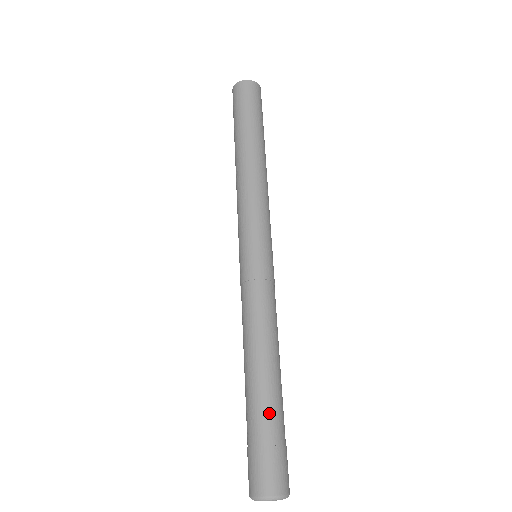
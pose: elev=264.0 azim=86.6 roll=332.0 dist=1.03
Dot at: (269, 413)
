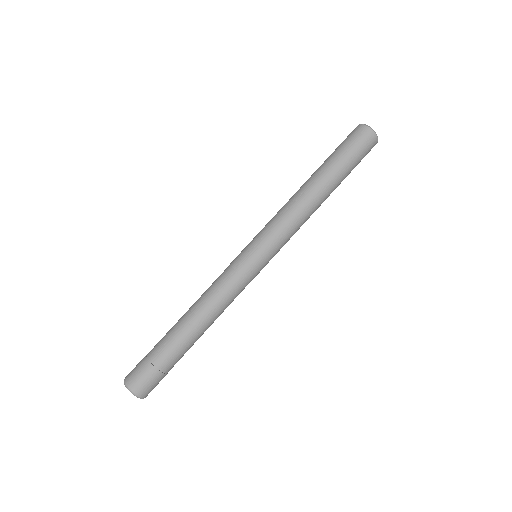
Dot at: (168, 348)
